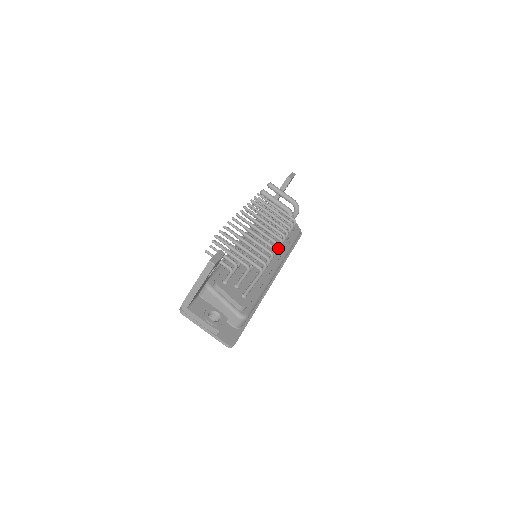
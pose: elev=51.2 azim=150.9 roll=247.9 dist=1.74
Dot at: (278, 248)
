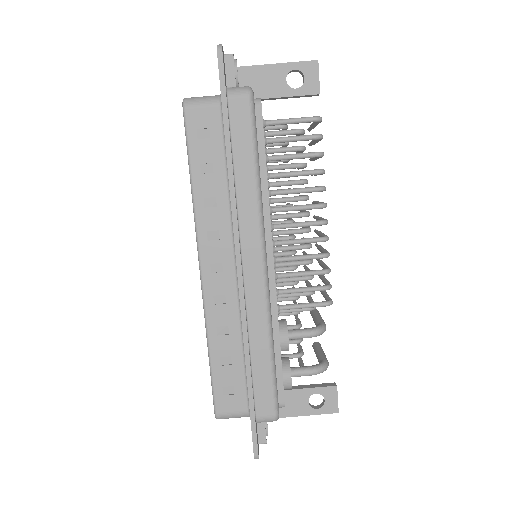
Dot at: (321, 204)
